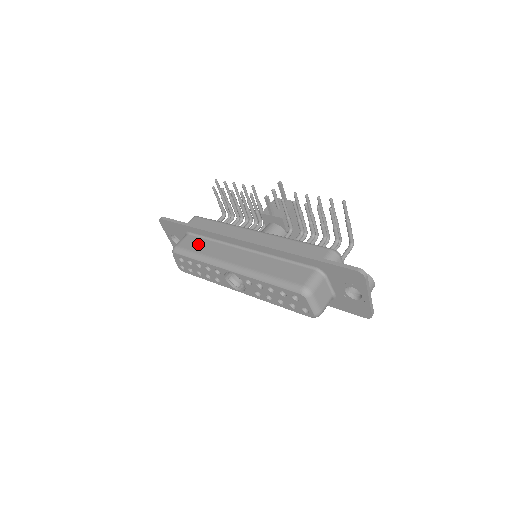
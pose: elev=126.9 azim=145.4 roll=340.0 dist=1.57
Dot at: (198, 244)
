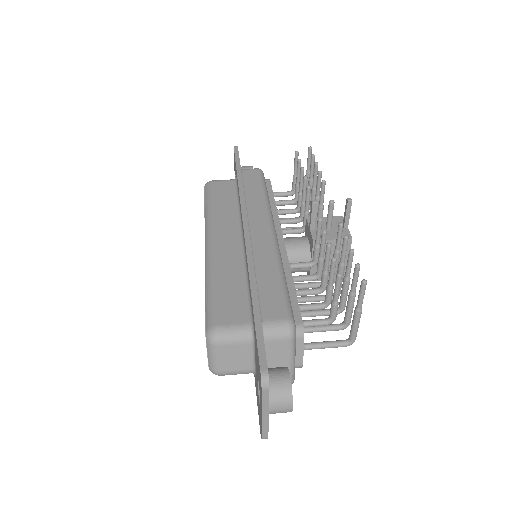
Dot at: (225, 195)
